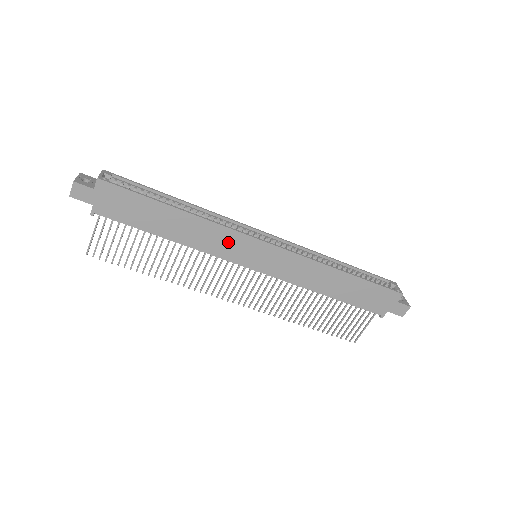
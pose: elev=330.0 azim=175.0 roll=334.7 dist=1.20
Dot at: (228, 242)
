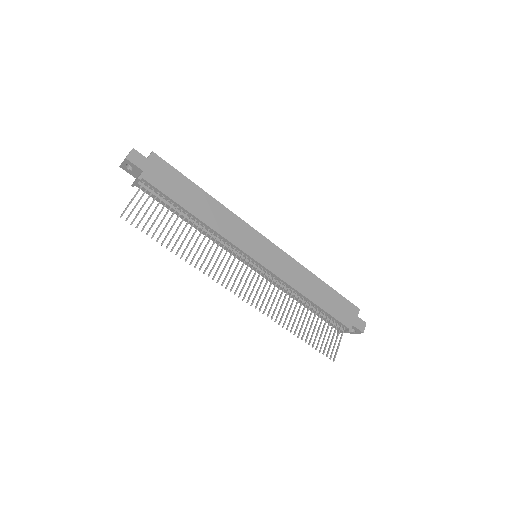
Dot at: (240, 232)
